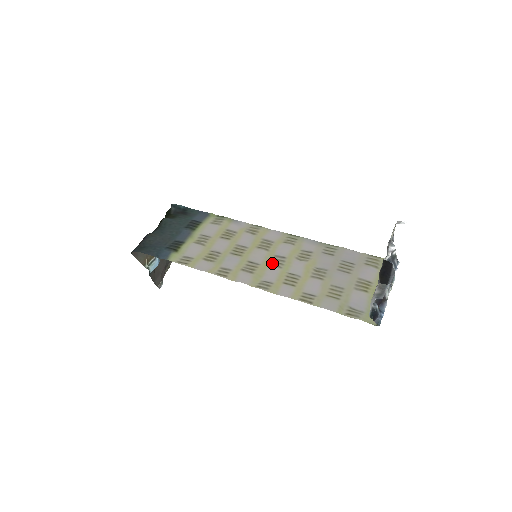
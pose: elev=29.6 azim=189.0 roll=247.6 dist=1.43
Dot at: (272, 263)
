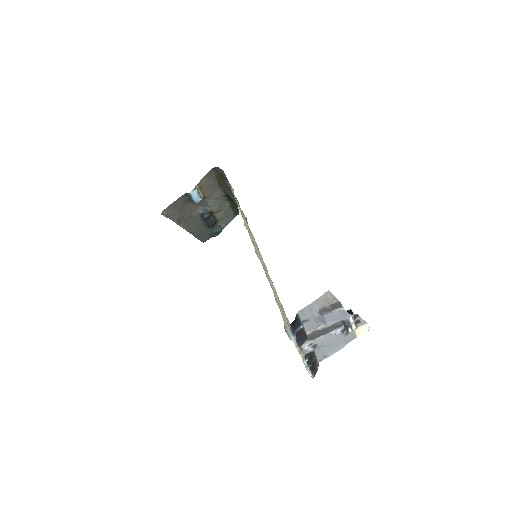
Dot at: occluded
